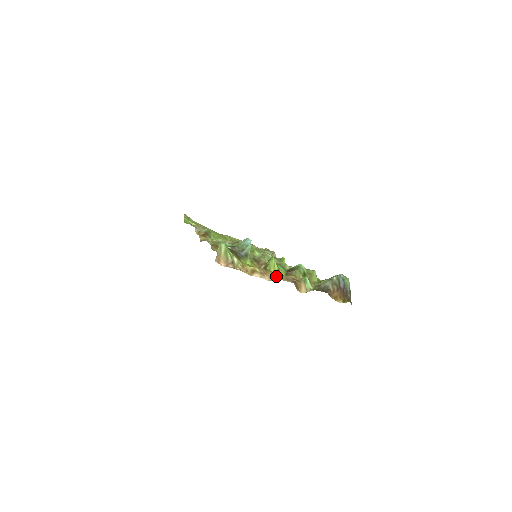
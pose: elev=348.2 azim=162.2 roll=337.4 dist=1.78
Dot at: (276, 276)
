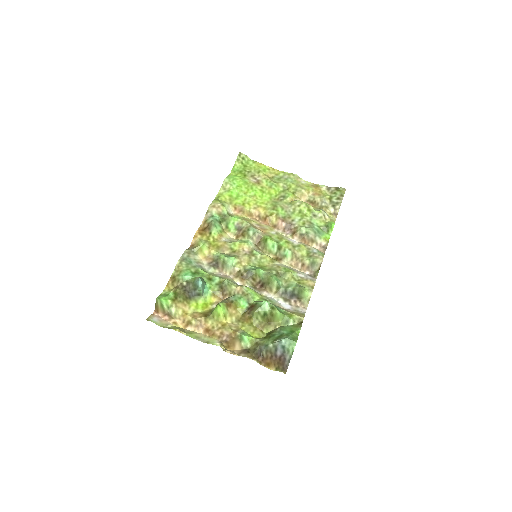
Dot at: (213, 329)
